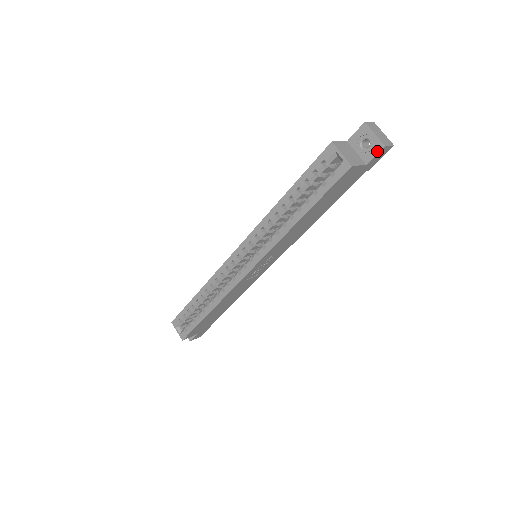
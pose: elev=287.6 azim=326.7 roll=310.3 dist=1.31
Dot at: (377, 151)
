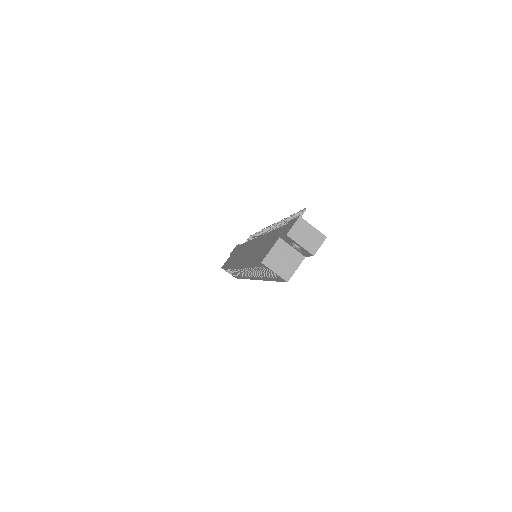
Dot at: (309, 255)
